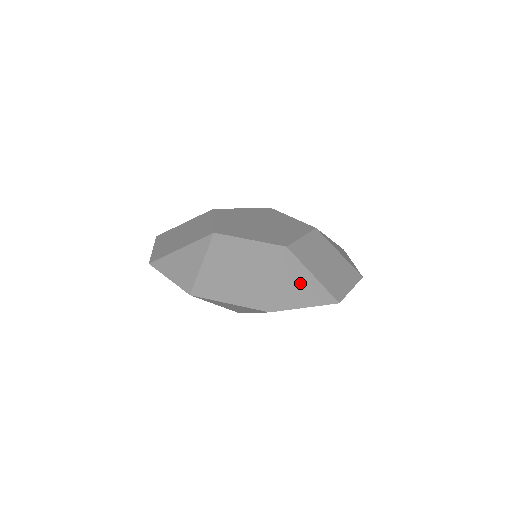
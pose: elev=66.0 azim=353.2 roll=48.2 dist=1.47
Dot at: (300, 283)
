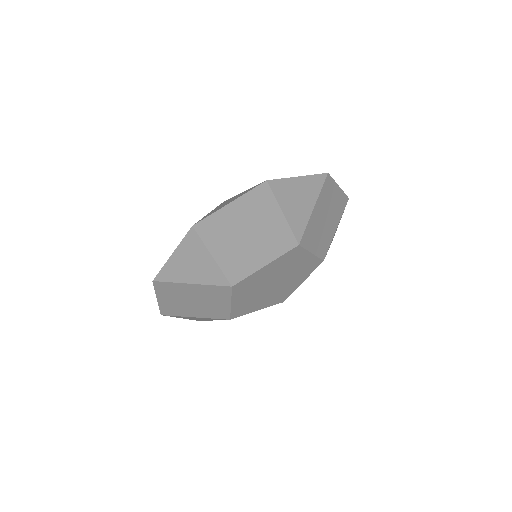
Dot at: occluded
